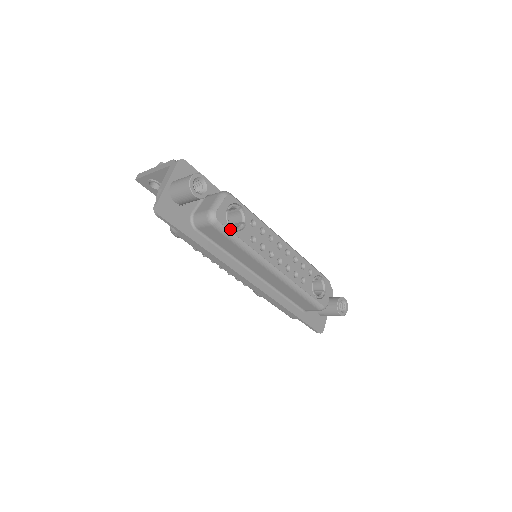
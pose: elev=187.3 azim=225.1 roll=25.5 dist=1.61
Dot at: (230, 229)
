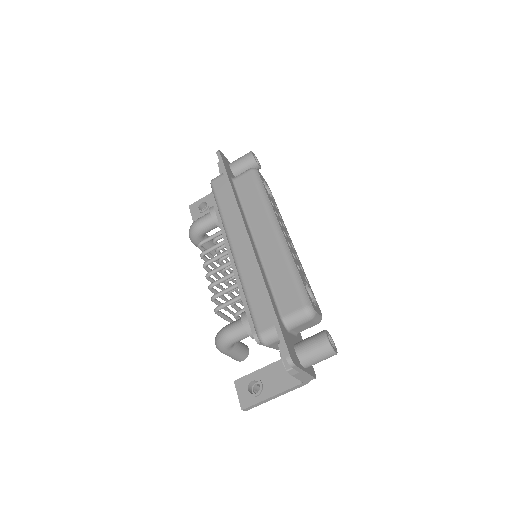
Dot at: (262, 181)
